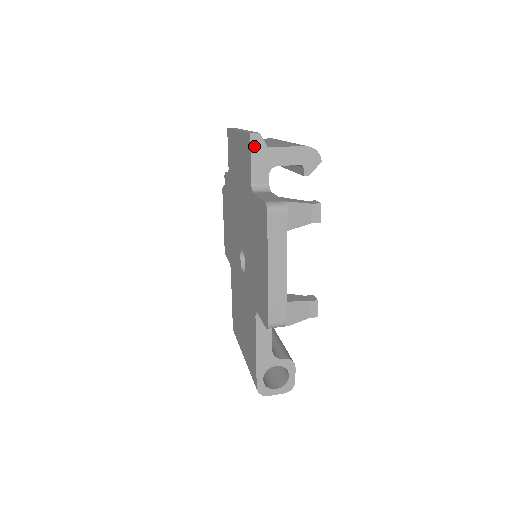
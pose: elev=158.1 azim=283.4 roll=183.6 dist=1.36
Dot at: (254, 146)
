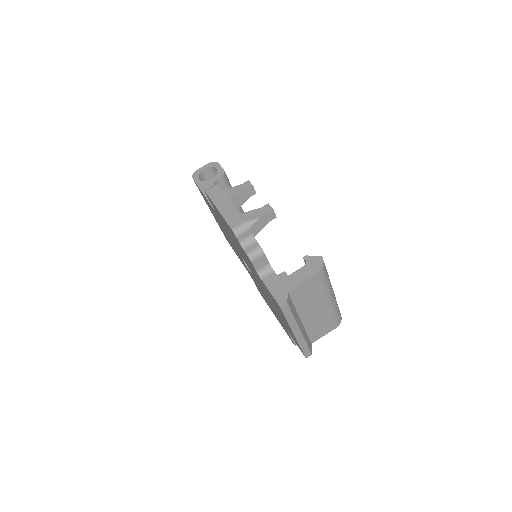
Dot at: occluded
